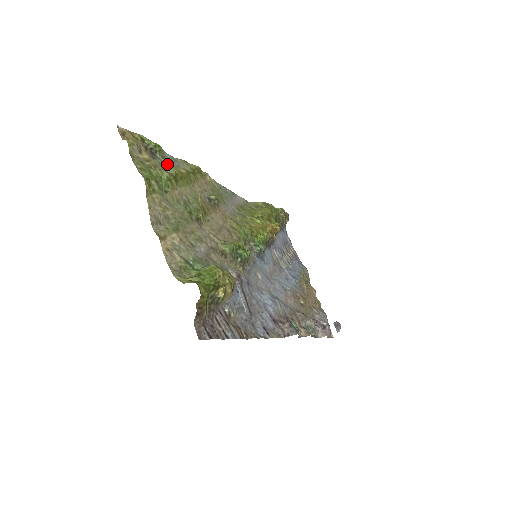
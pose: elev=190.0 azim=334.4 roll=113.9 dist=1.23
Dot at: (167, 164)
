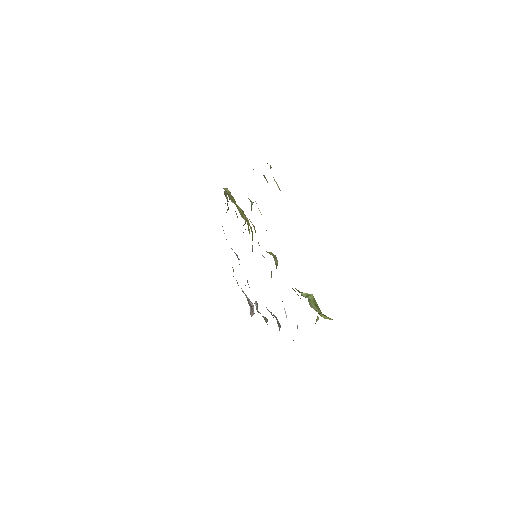
Dot at: occluded
